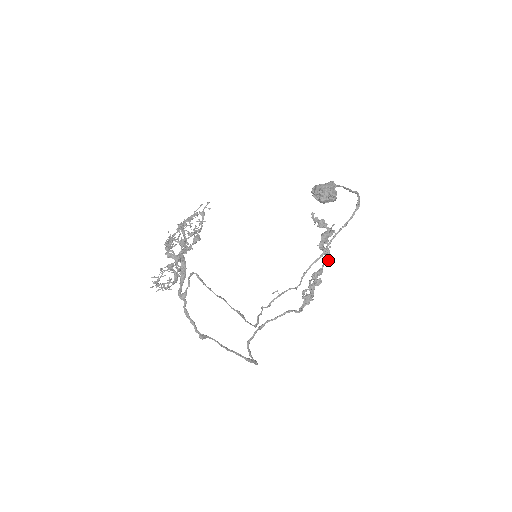
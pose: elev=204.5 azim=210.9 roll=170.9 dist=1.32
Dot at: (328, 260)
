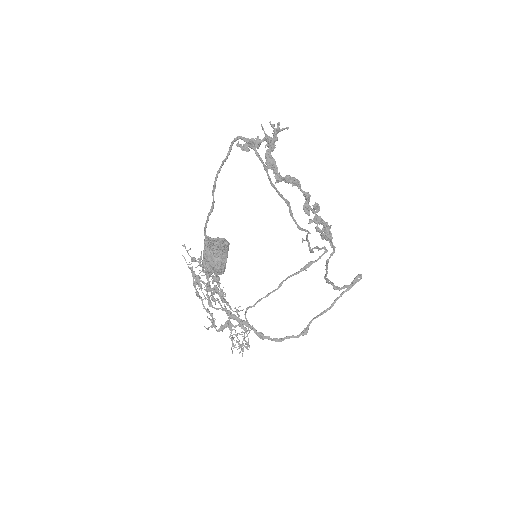
Dot at: (298, 183)
